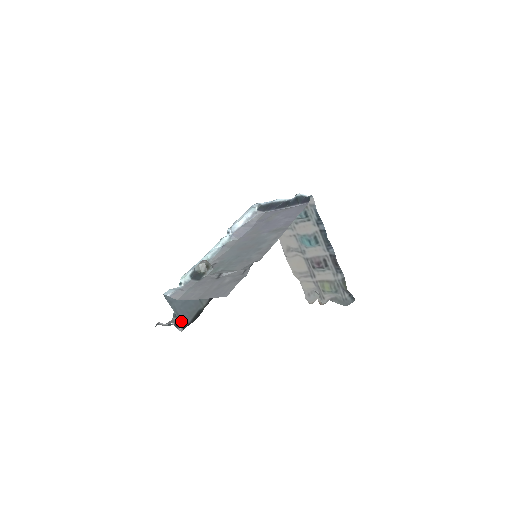
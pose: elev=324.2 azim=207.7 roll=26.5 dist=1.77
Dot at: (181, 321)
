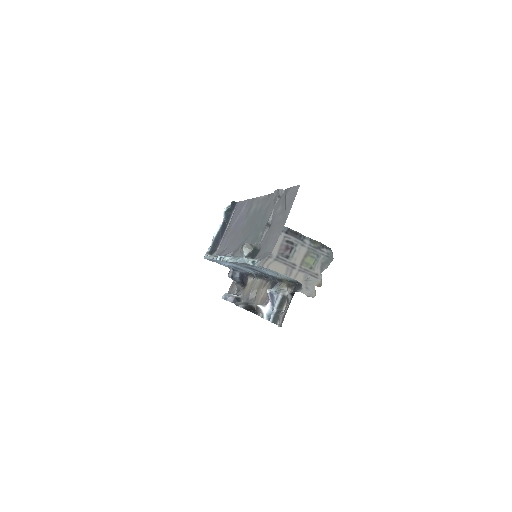
Dot at: occluded
